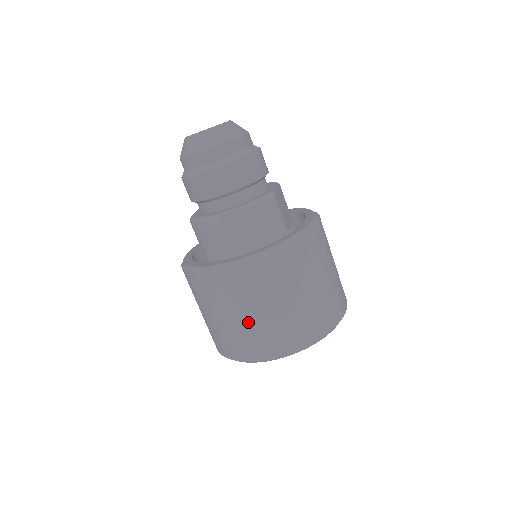
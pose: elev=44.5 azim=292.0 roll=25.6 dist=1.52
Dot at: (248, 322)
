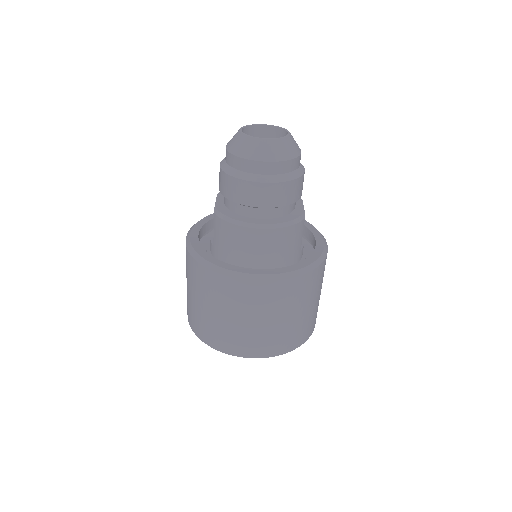
Dot at: (245, 326)
